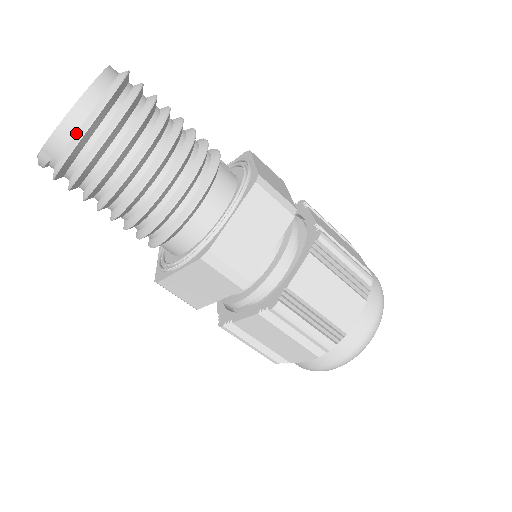
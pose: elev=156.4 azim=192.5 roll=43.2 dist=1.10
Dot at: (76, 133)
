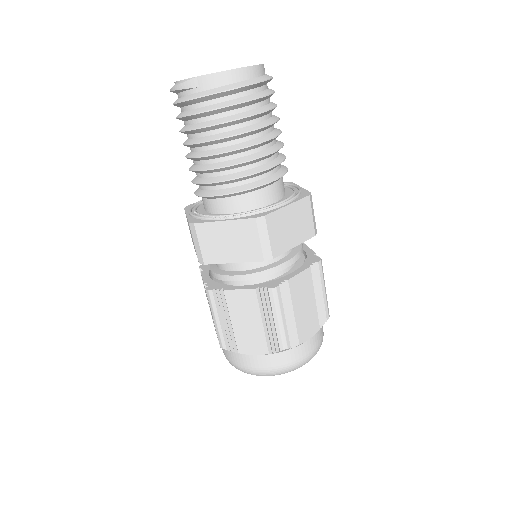
Dot at: (233, 83)
